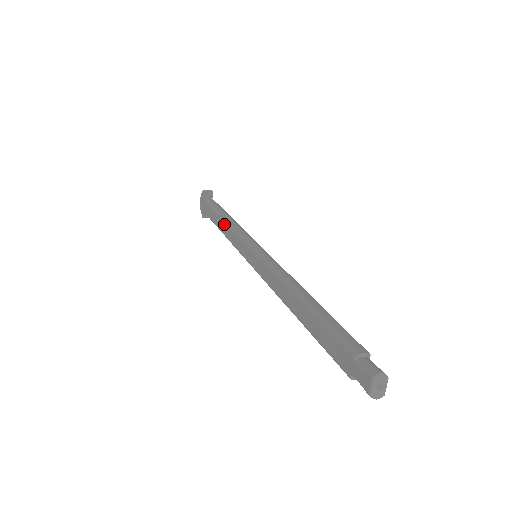
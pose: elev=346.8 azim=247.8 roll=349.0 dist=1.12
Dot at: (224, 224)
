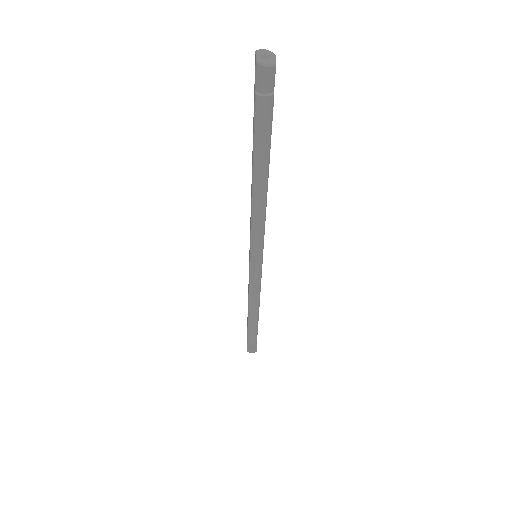
Dot at: occluded
